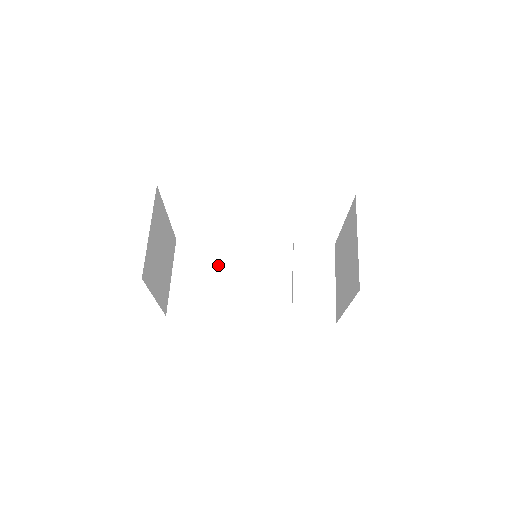
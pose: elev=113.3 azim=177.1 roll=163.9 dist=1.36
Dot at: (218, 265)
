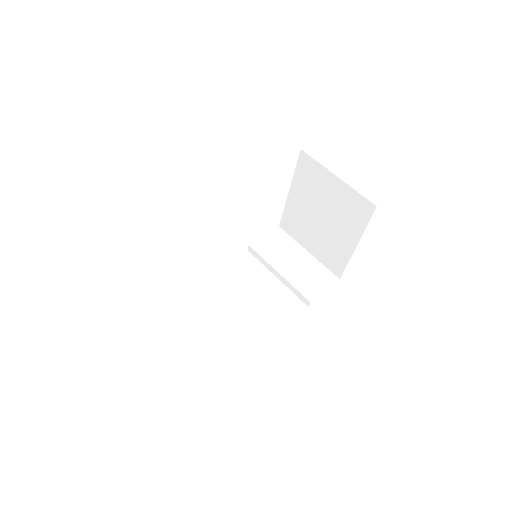
Dot at: (204, 309)
